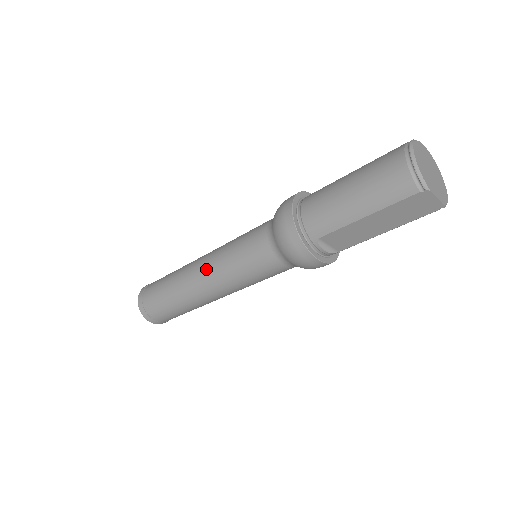
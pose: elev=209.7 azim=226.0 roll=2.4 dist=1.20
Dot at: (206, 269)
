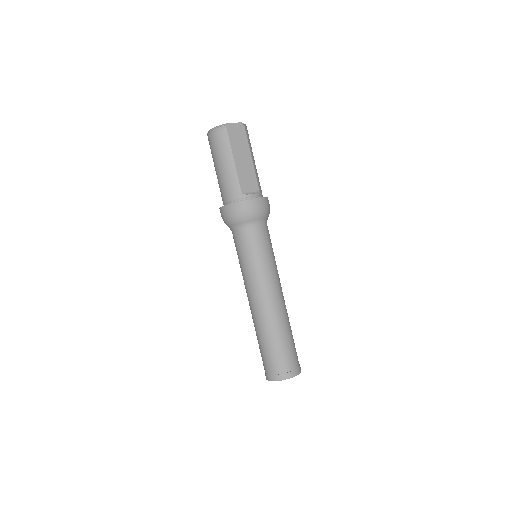
Dot at: (252, 293)
